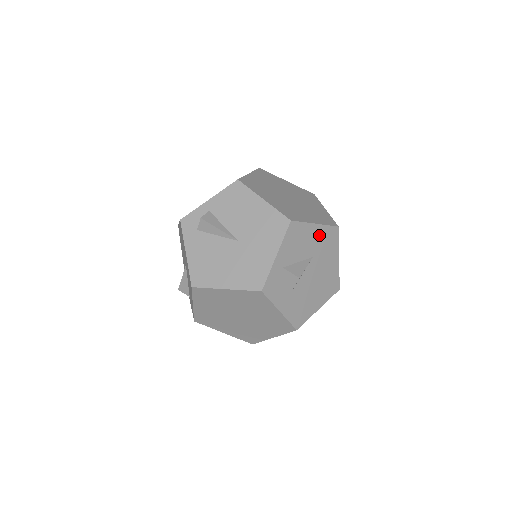
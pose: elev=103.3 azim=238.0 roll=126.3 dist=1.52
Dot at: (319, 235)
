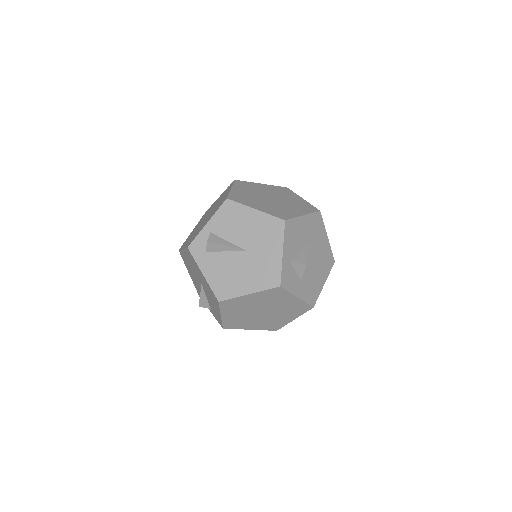
Dot at: (308, 224)
